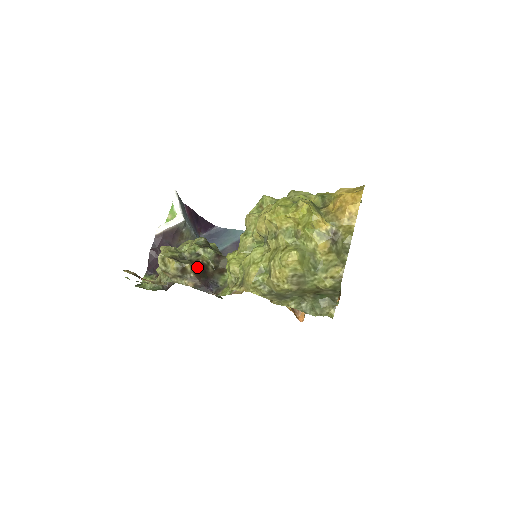
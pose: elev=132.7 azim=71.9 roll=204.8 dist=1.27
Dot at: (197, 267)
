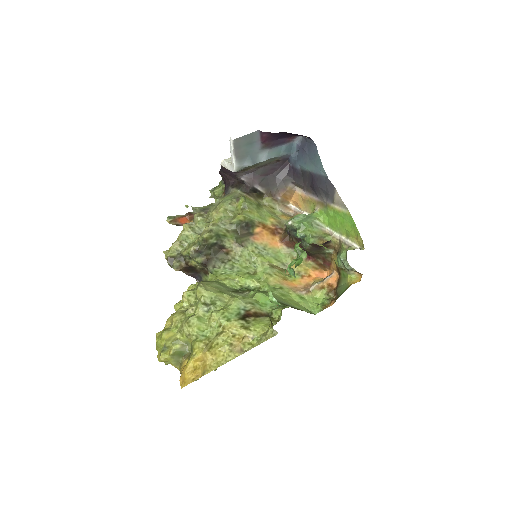
Dot at: (186, 268)
